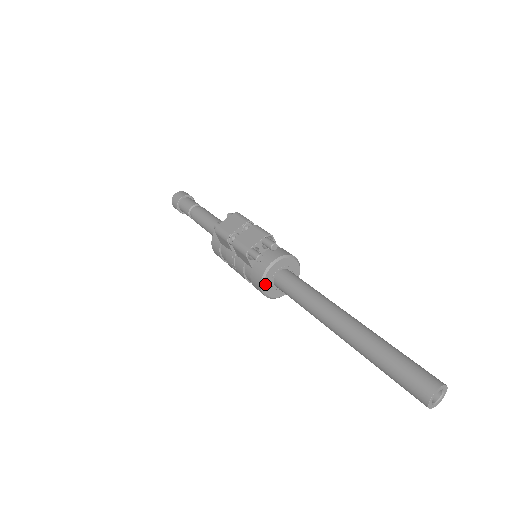
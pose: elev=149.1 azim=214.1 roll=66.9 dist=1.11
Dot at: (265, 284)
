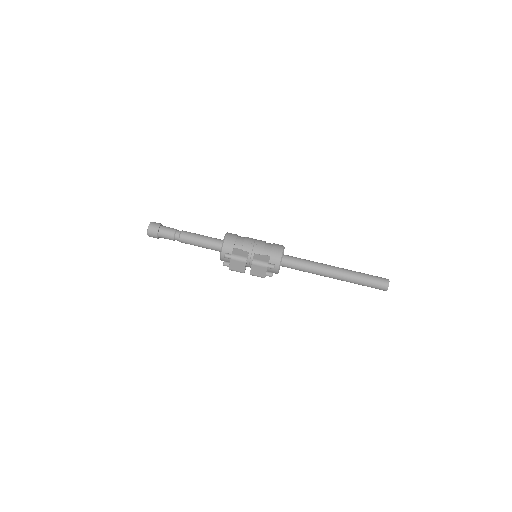
Dot at: occluded
